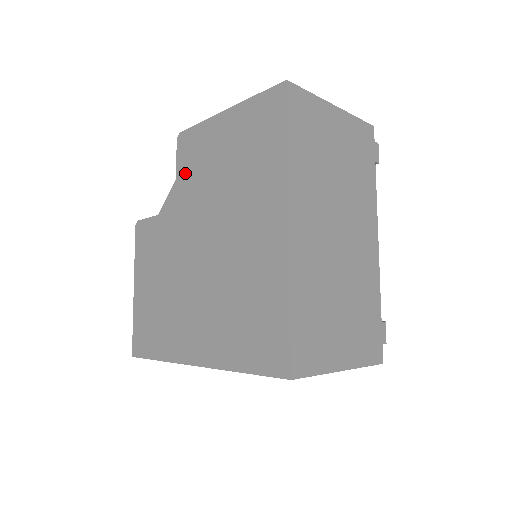
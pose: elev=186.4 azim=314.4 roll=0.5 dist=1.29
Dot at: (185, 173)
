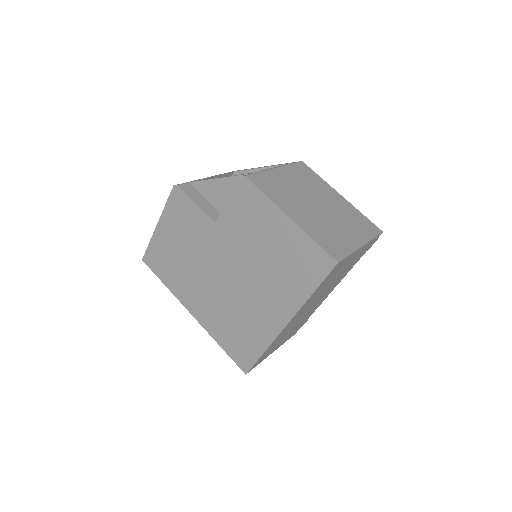
Dot at: (235, 211)
